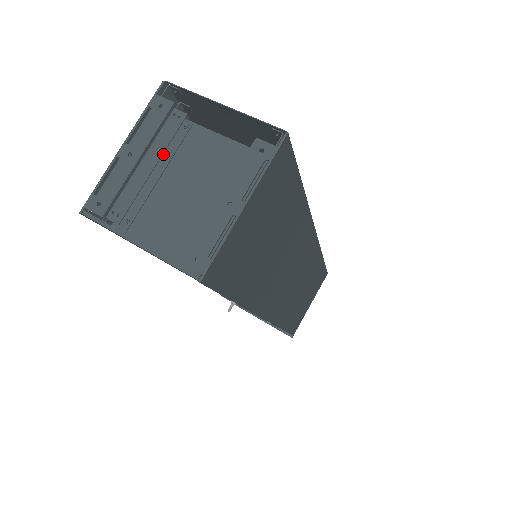
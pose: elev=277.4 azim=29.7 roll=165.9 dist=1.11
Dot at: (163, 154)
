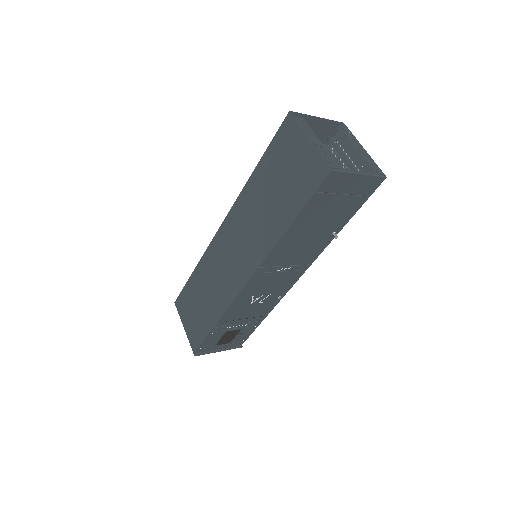
Dot at: occluded
